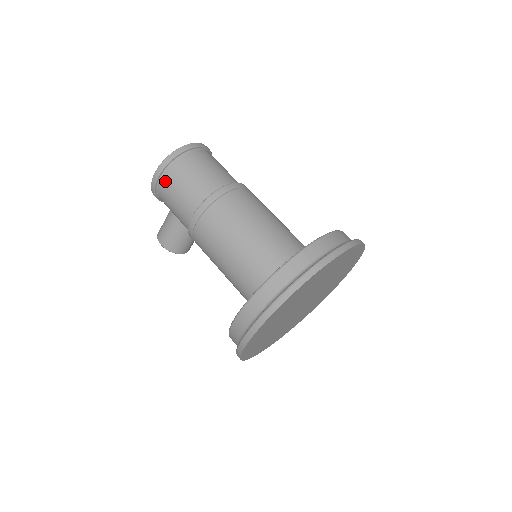
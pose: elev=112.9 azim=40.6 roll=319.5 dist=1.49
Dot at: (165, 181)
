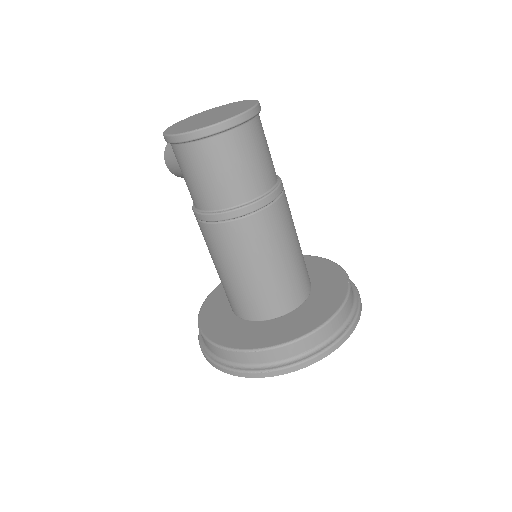
Dot at: (179, 153)
